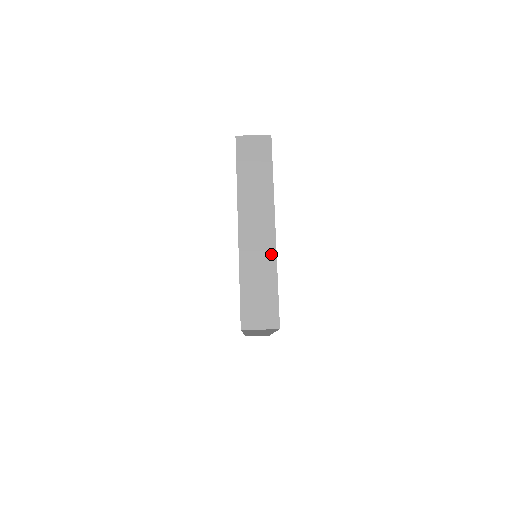
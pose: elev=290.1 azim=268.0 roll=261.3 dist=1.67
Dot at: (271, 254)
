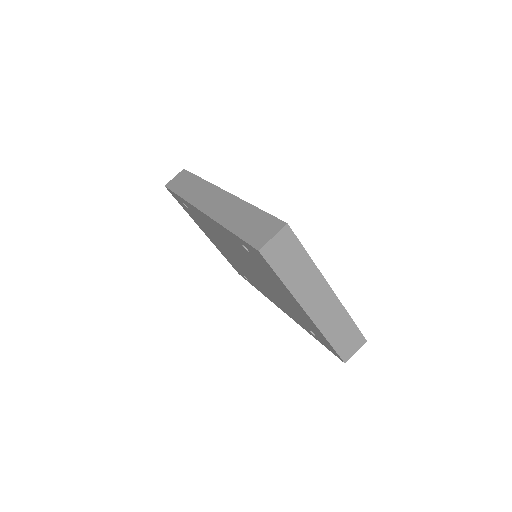
Dot at: (339, 308)
